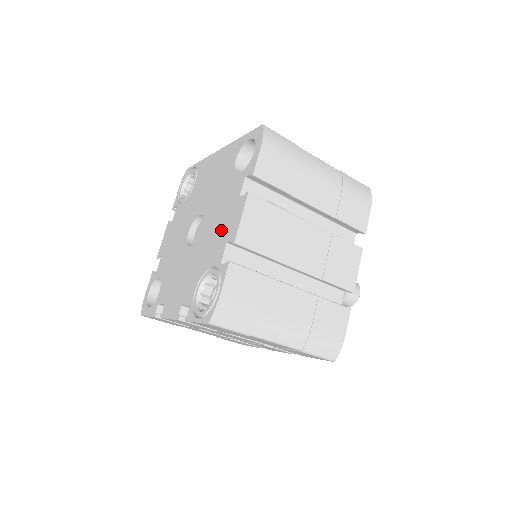
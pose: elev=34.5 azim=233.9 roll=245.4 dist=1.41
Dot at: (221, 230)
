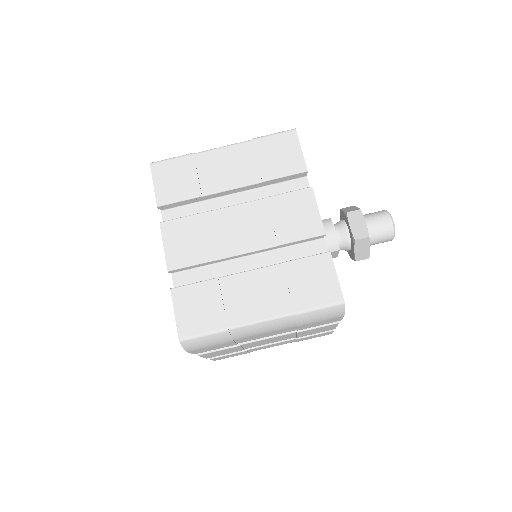
Dot at: occluded
